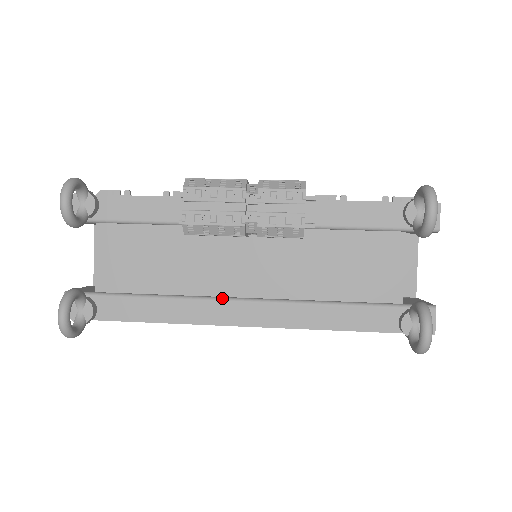
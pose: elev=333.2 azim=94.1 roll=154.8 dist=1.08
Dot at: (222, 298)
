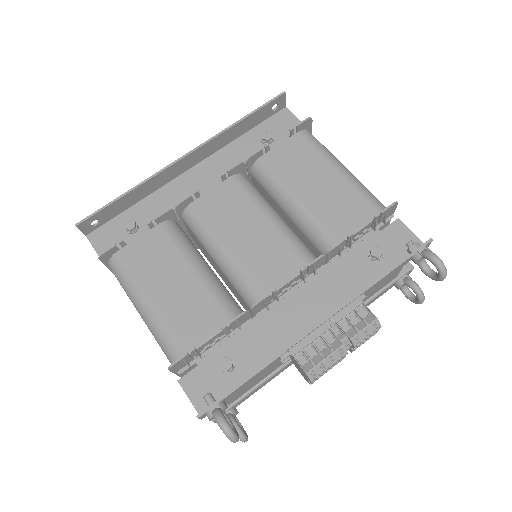
Dot at: occluded
